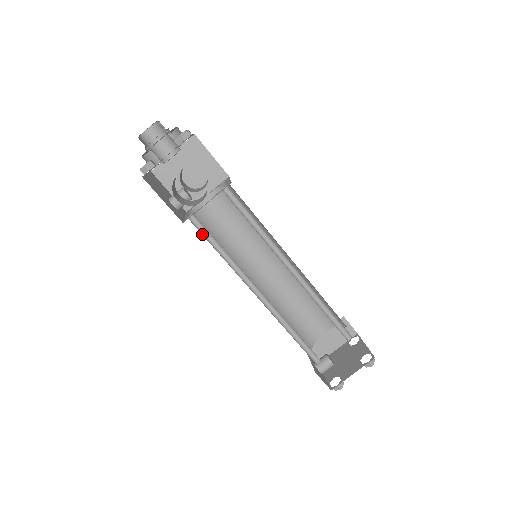
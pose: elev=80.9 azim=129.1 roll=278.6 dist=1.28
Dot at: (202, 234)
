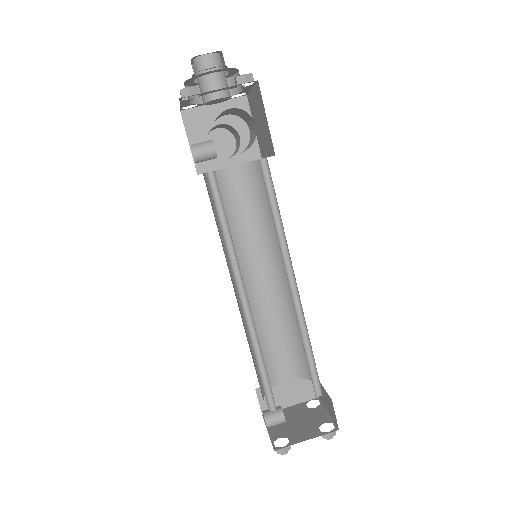
Dot at: (213, 199)
